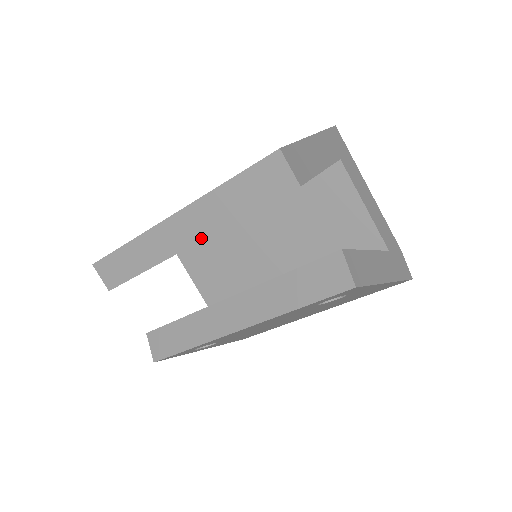
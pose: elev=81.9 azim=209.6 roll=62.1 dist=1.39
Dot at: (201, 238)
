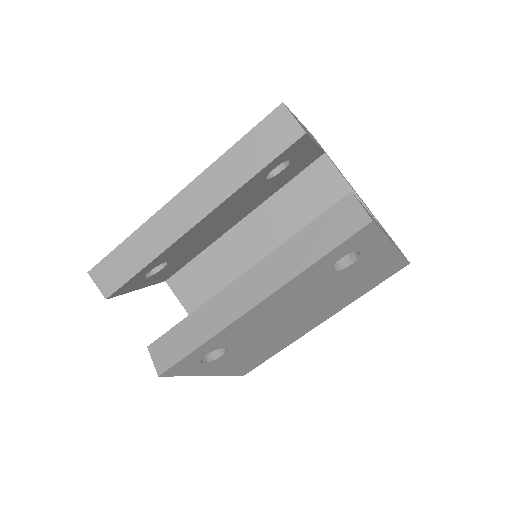
Dot at: (210, 210)
